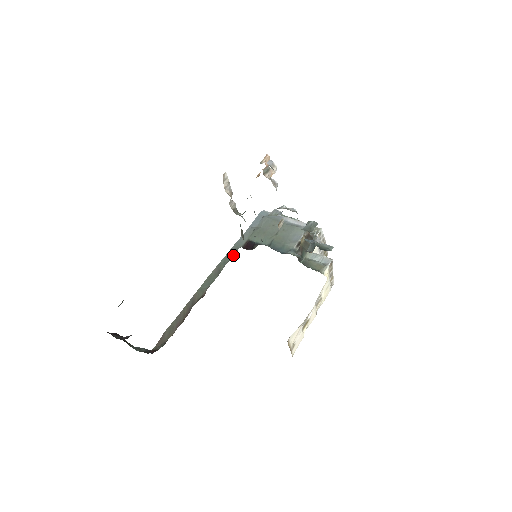
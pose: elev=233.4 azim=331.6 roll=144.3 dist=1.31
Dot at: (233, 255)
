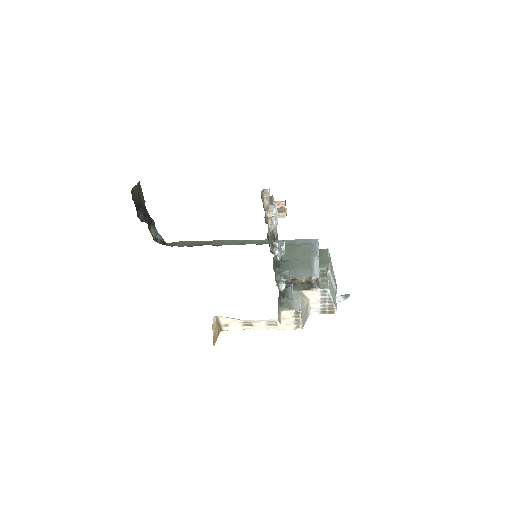
Dot at: (261, 244)
